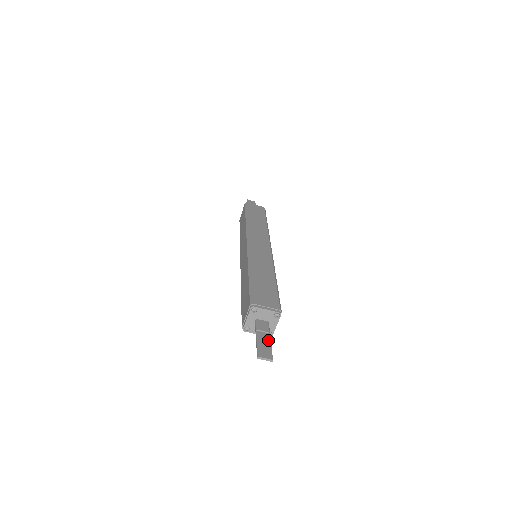
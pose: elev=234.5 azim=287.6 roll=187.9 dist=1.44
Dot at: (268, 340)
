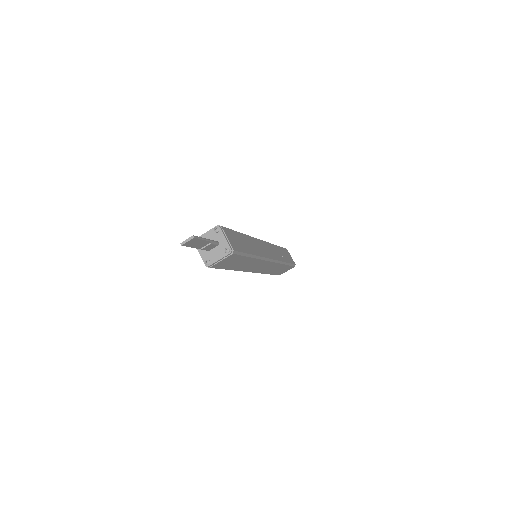
Dot at: (203, 240)
